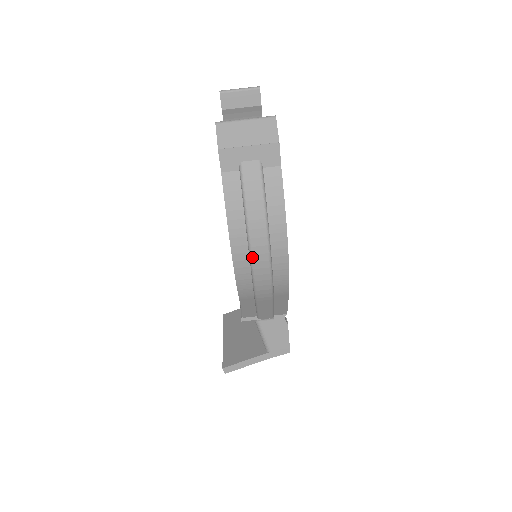
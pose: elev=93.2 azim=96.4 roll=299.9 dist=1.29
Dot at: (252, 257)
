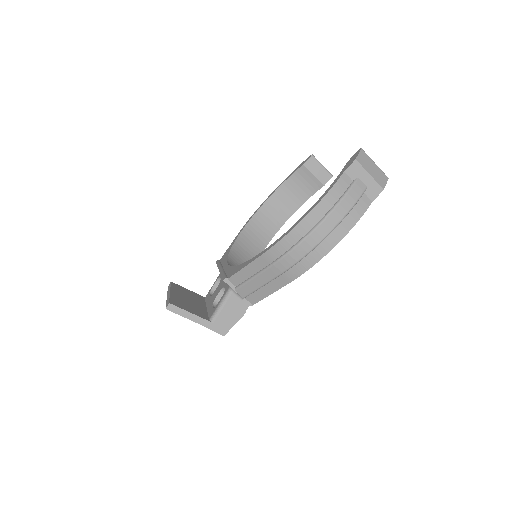
Dot at: (313, 231)
